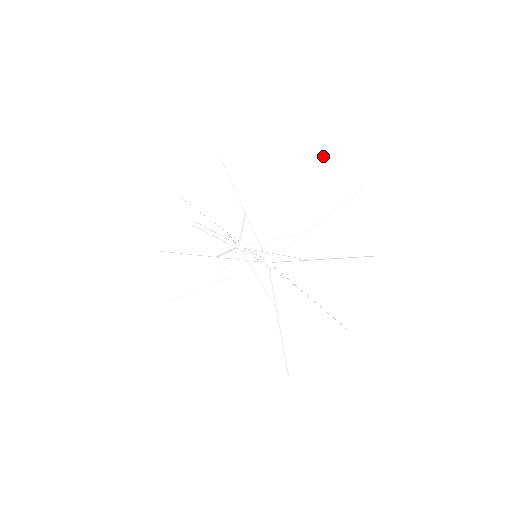
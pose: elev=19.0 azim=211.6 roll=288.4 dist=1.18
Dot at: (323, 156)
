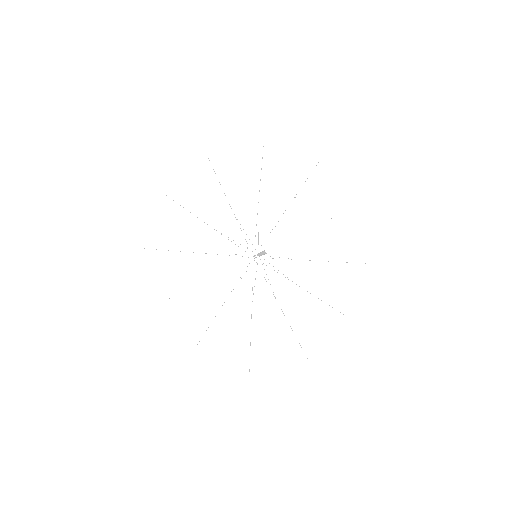
Dot at: (318, 172)
